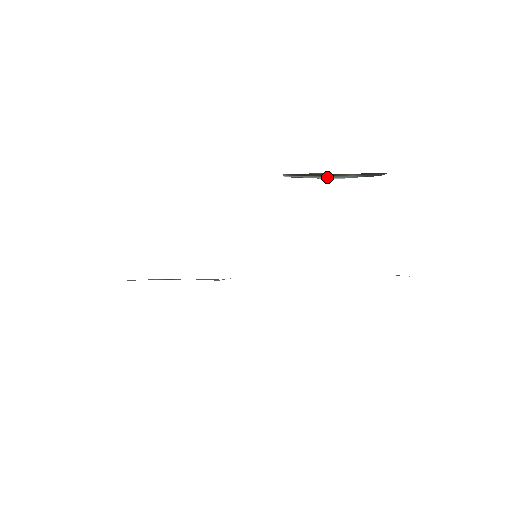
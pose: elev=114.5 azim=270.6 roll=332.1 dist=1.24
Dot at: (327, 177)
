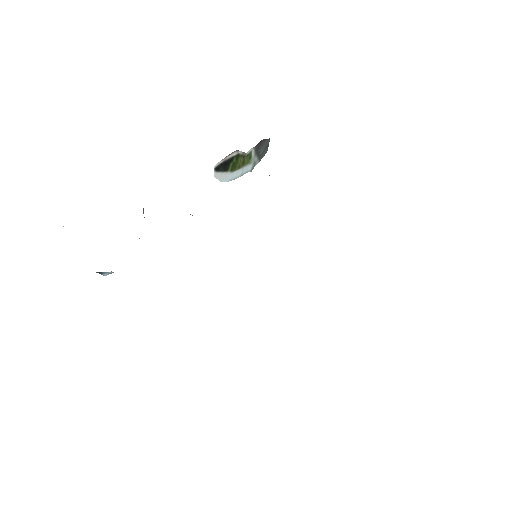
Dot at: (238, 176)
